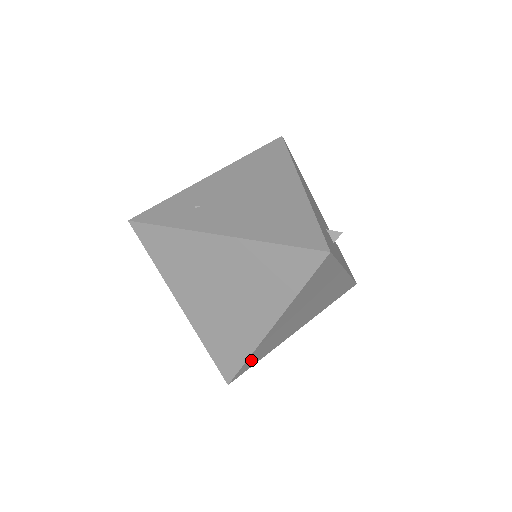
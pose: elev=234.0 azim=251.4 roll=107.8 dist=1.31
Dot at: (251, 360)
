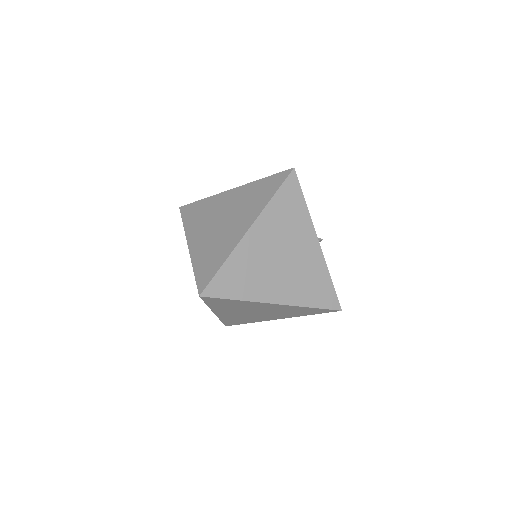
Dot at: (226, 277)
